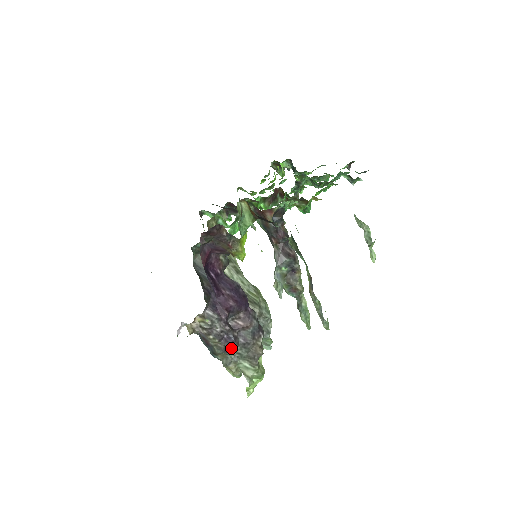
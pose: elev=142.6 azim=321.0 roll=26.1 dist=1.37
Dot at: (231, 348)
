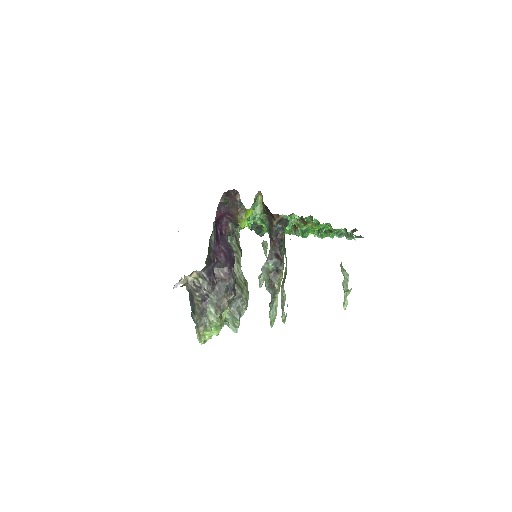
Dot at: occluded
